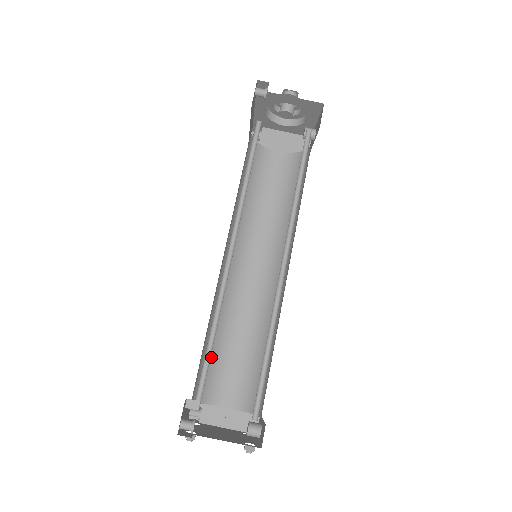
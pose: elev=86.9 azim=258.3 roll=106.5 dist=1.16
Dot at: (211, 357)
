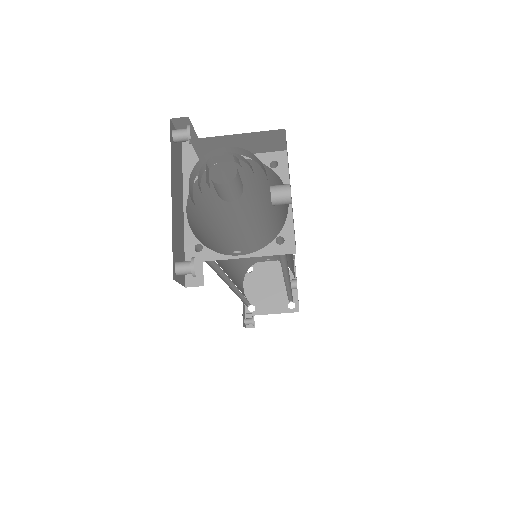
Dot at: (244, 261)
